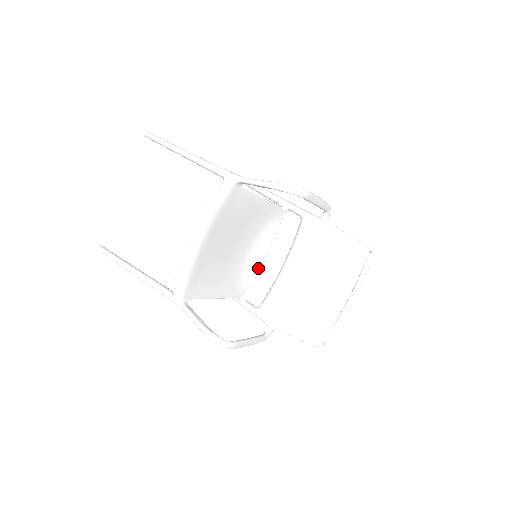
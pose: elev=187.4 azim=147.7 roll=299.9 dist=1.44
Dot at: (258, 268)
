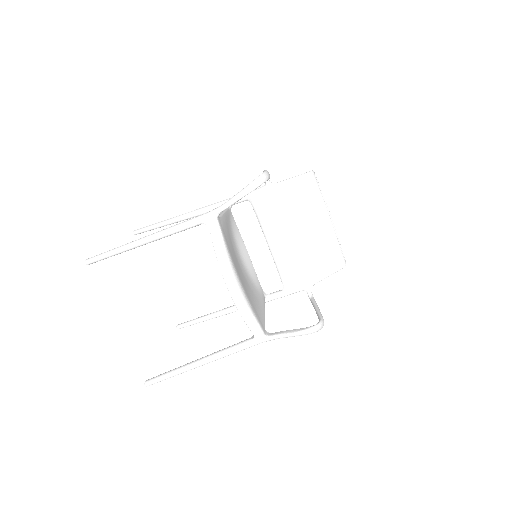
Dot at: (252, 266)
